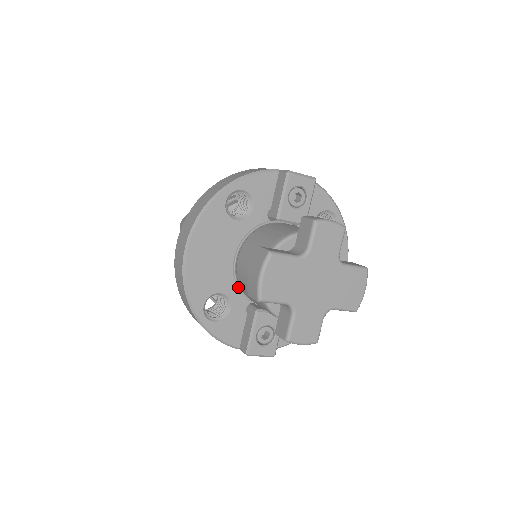
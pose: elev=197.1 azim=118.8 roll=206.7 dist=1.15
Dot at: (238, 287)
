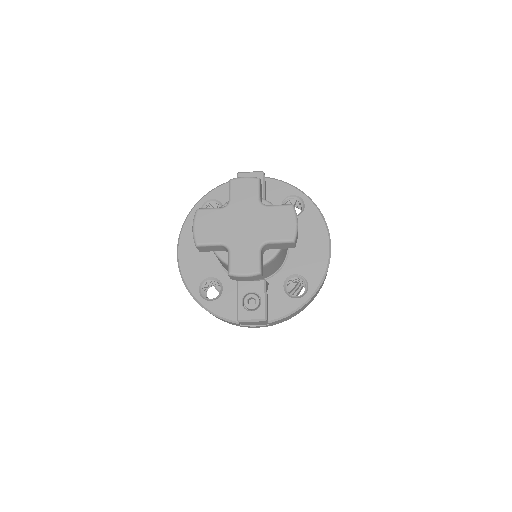
Dot at: (225, 270)
